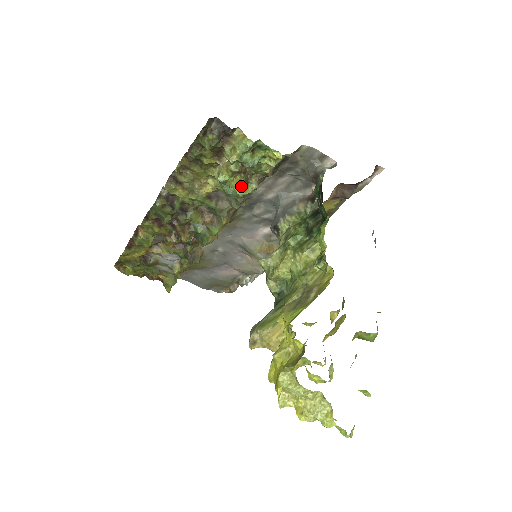
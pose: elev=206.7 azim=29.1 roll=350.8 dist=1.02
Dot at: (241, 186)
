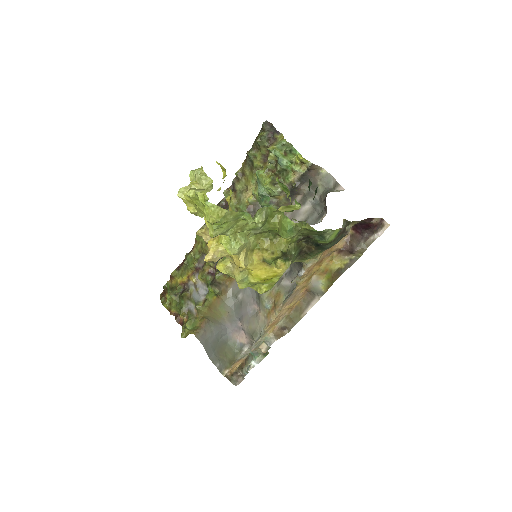
Dot at: (269, 181)
